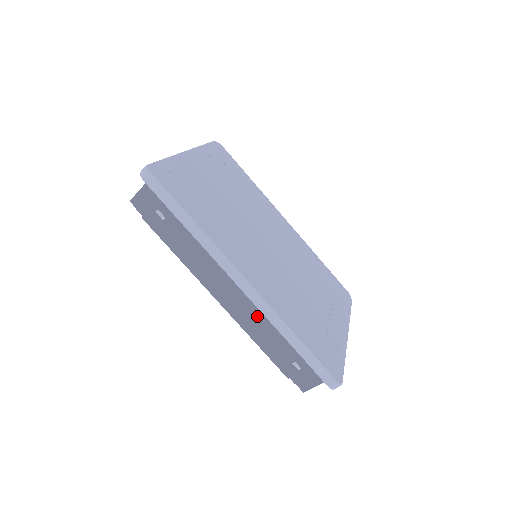
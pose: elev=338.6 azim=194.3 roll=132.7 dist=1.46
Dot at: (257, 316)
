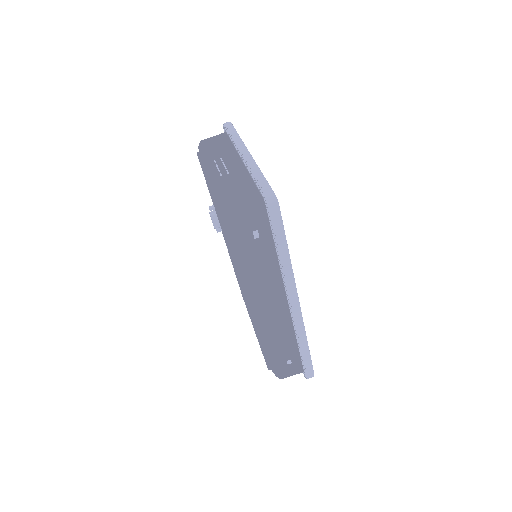
Dot at: (284, 326)
